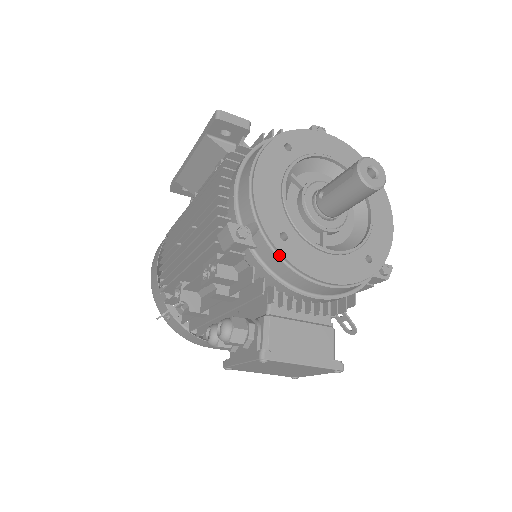
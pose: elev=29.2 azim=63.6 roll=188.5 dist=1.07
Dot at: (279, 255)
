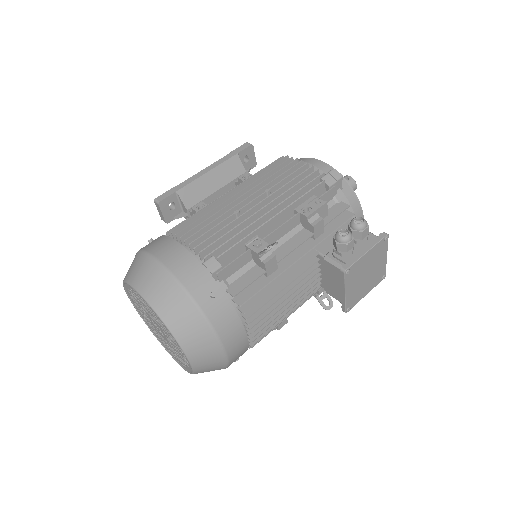
Dot at: (354, 194)
